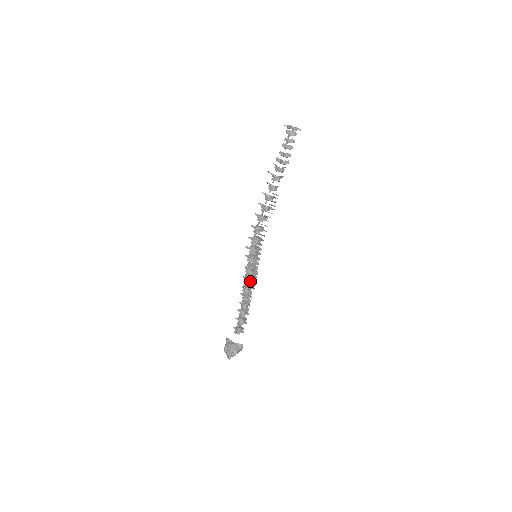
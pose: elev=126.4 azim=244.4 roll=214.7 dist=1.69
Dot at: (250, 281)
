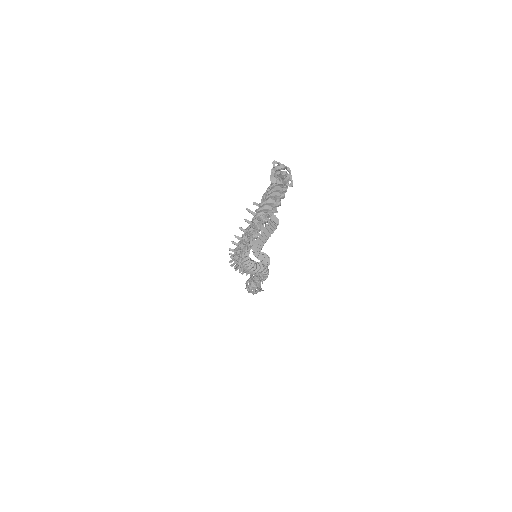
Dot at: occluded
